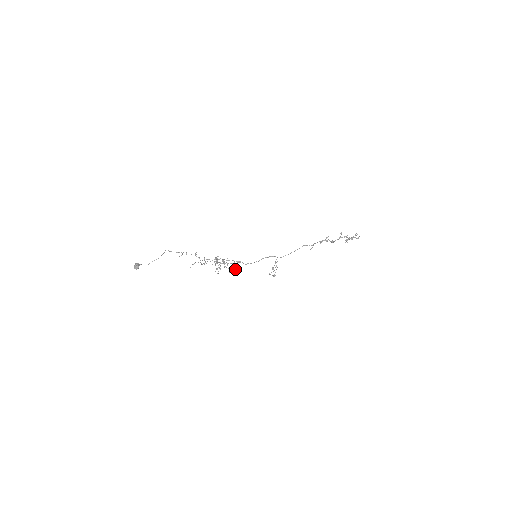
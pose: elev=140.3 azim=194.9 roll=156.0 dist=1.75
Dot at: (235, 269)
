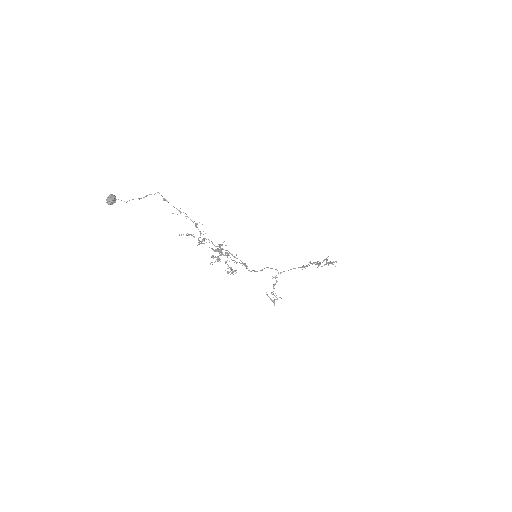
Dot at: occluded
